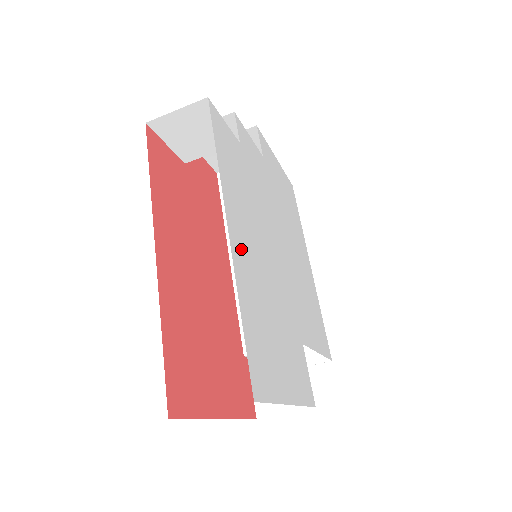
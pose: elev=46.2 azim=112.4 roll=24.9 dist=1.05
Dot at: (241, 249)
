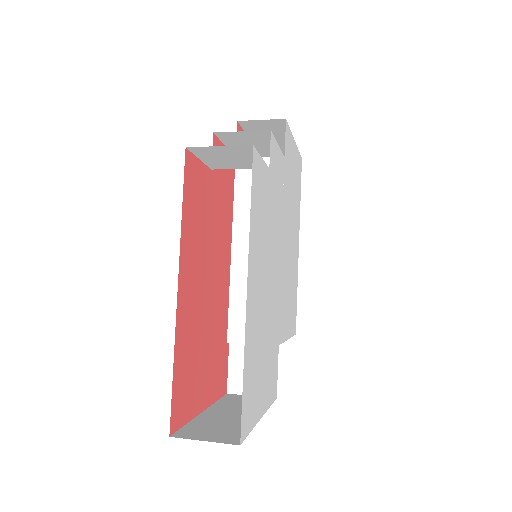
Dot at: (252, 302)
